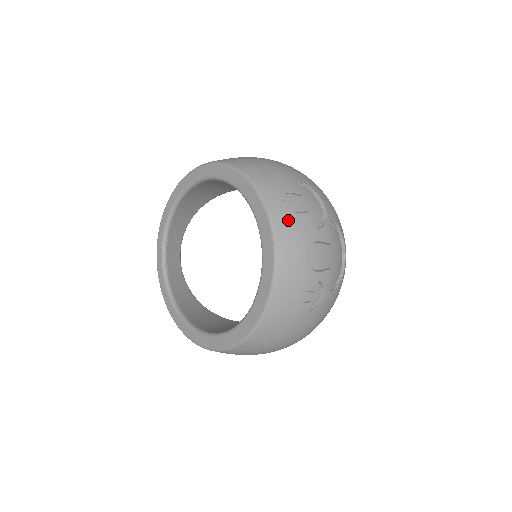
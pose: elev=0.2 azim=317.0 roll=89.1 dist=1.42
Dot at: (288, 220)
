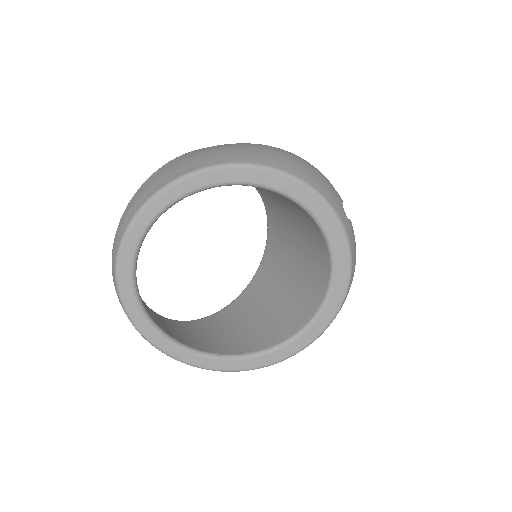
Dot at: (353, 236)
